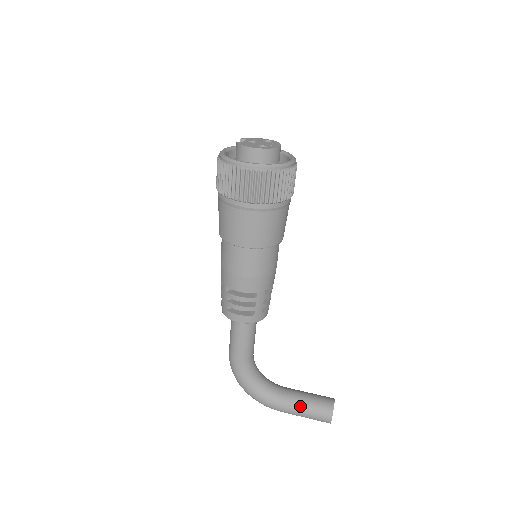
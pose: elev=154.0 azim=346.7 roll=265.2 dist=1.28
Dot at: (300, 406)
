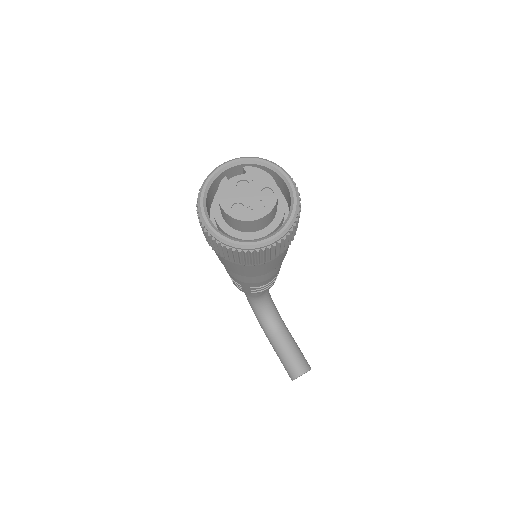
Dot at: (278, 352)
